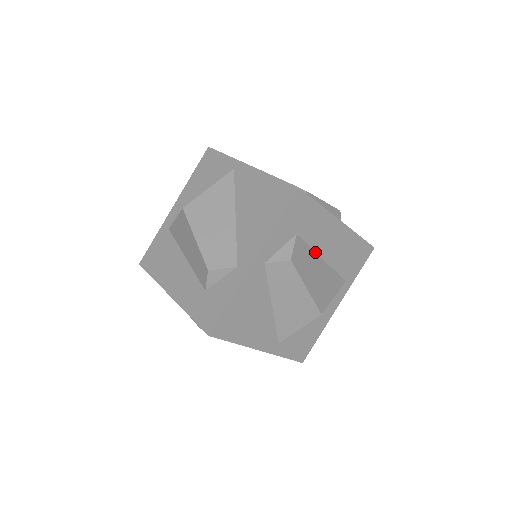
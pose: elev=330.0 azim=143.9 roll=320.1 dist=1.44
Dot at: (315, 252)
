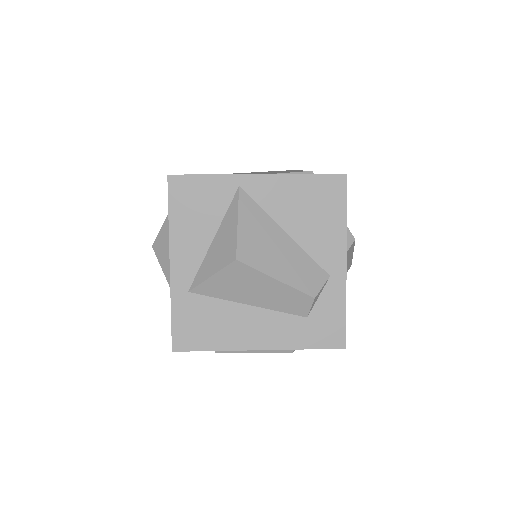
Dot at: occluded
